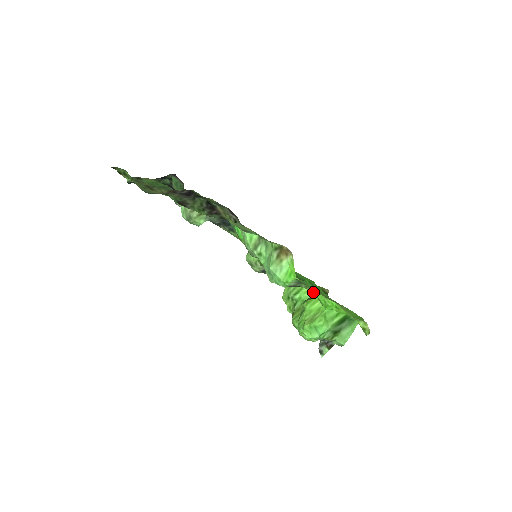
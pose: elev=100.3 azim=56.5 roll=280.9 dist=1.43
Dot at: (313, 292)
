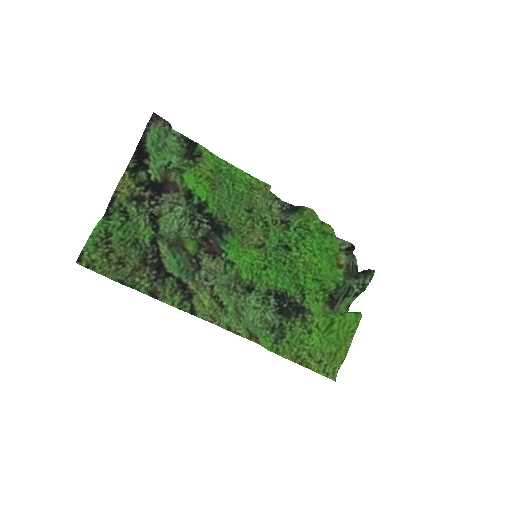
Dot at: (299, 328)
